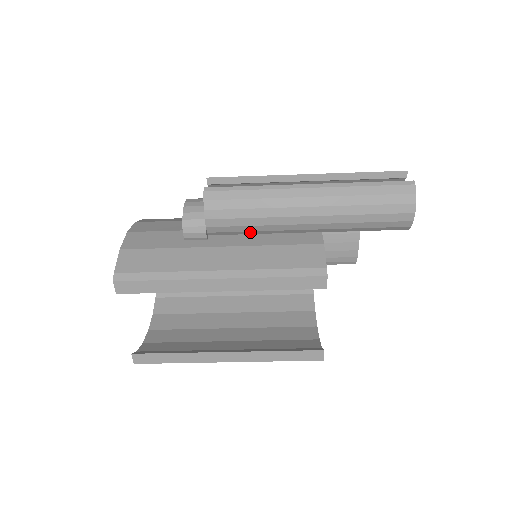
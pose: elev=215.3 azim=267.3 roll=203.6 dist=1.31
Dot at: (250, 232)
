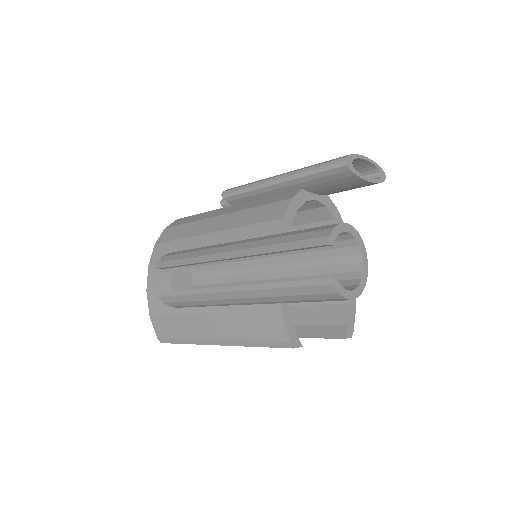
Dot at: occluded
